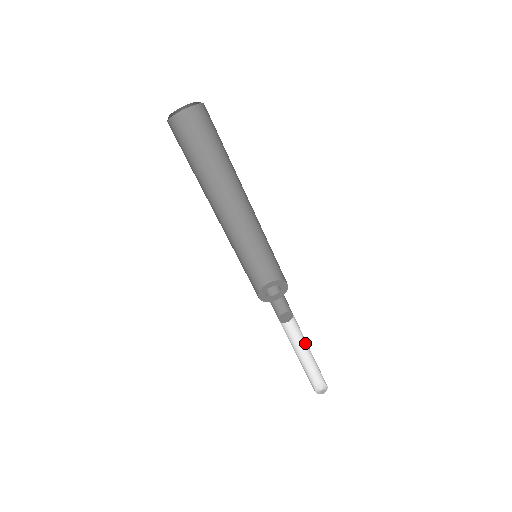
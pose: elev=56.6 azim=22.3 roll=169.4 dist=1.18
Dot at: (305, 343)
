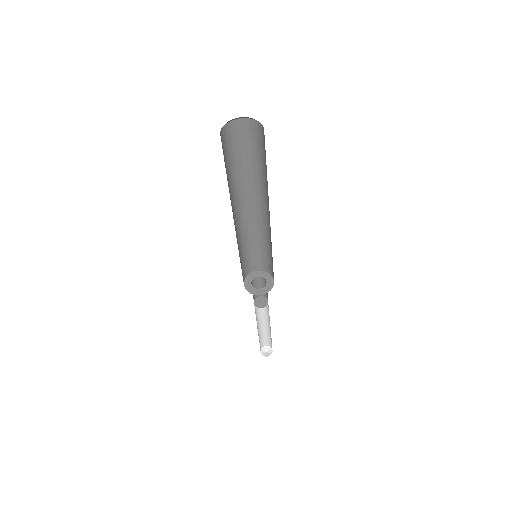
Dot at: (265, 318)
